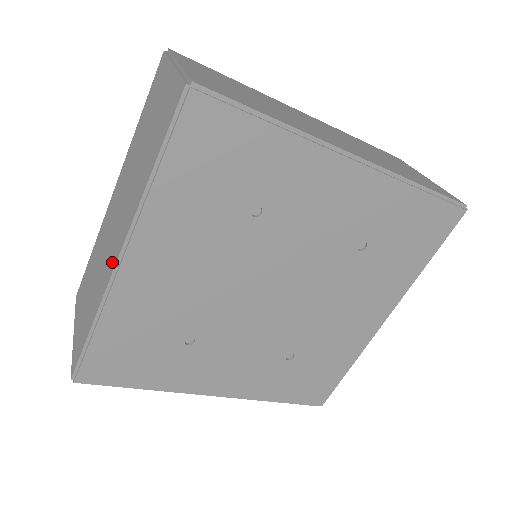
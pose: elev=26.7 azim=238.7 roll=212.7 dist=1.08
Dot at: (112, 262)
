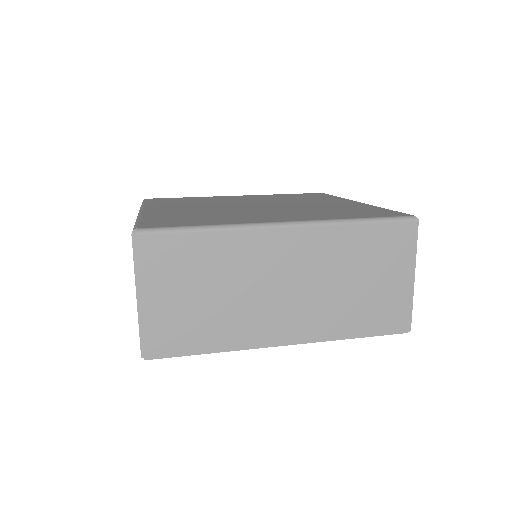
Dot at: occluded
